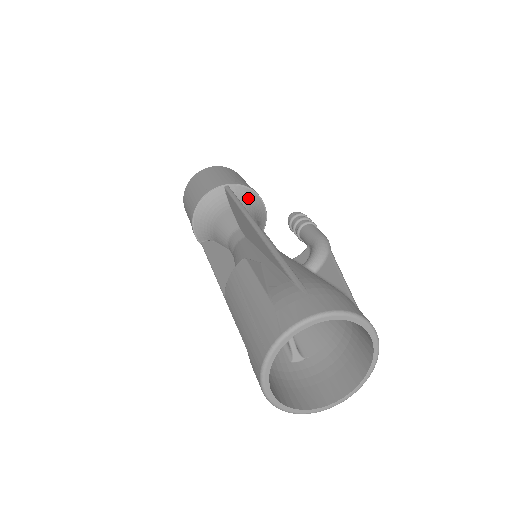
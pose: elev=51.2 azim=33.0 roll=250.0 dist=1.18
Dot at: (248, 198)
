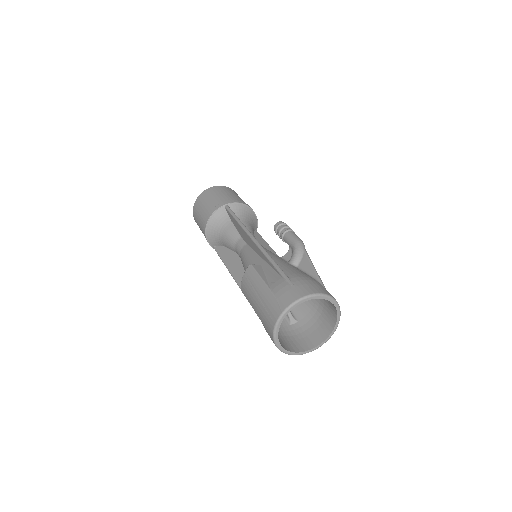
Dot at: (243, 211)
